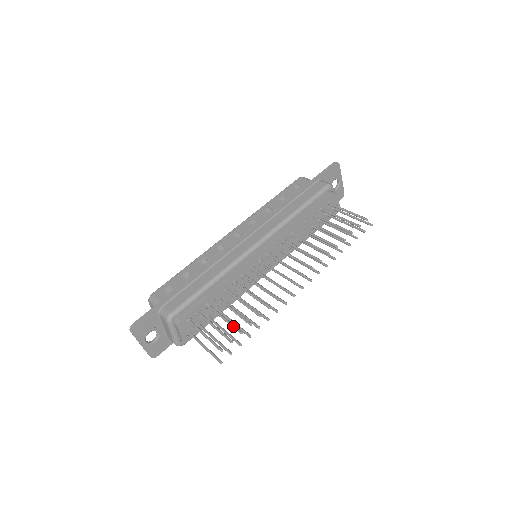
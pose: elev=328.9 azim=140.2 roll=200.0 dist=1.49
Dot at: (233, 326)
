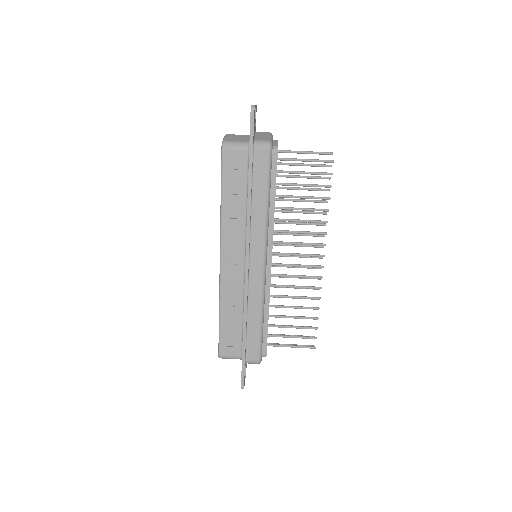
Dot at: occluded
